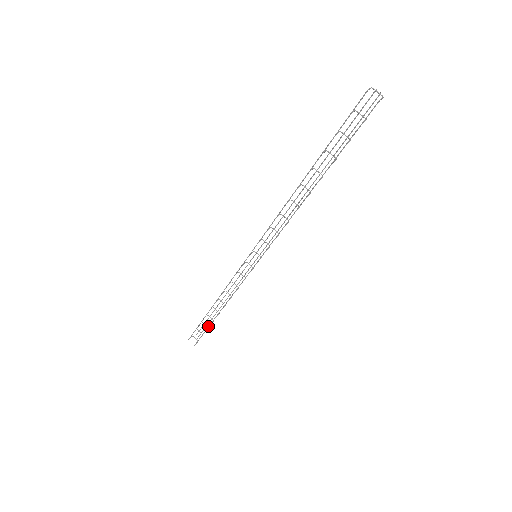
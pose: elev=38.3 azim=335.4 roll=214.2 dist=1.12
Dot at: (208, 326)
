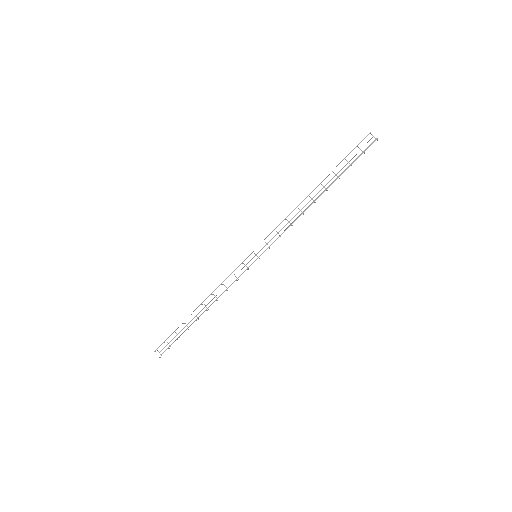
Dot at: (184, 331)
